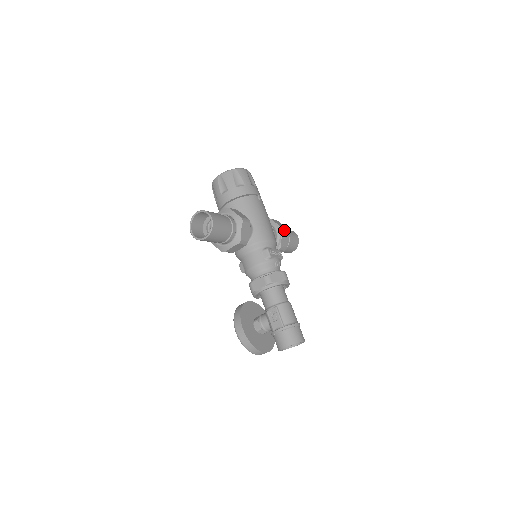
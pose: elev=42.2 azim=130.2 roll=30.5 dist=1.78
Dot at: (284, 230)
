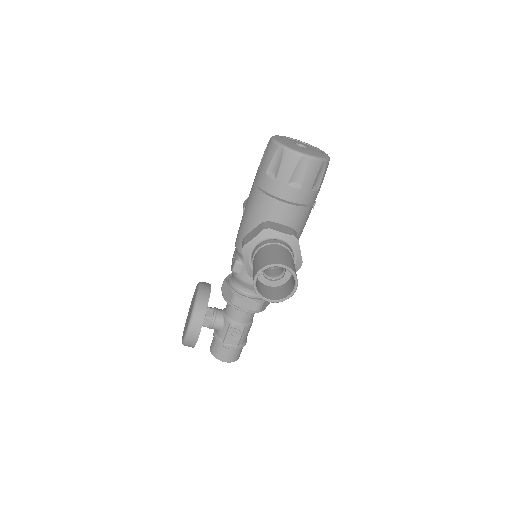
Dot at: occluded
